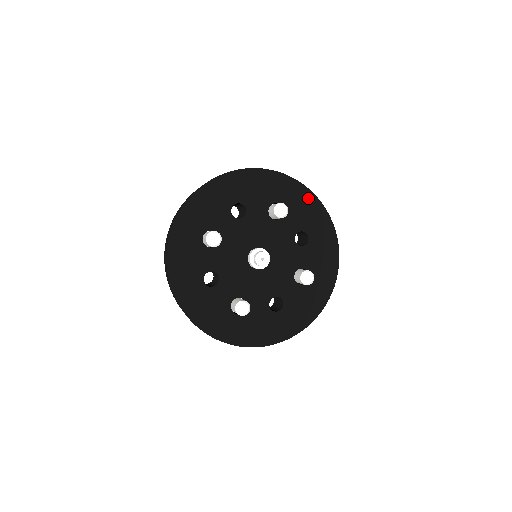
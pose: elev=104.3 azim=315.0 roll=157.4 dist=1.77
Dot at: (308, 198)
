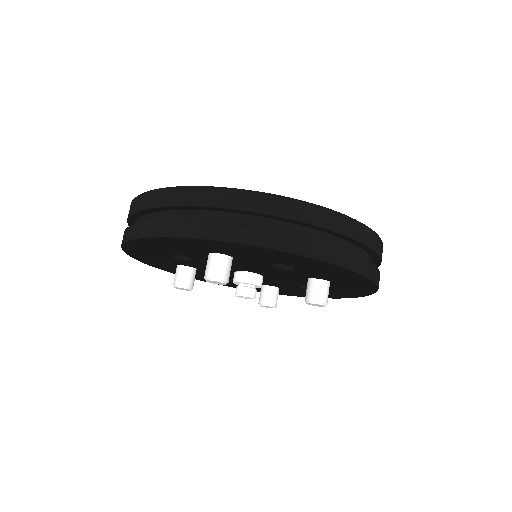
Dot at: (363, 292)
